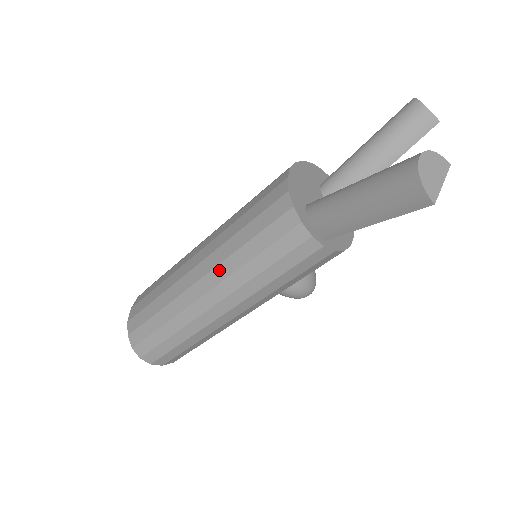
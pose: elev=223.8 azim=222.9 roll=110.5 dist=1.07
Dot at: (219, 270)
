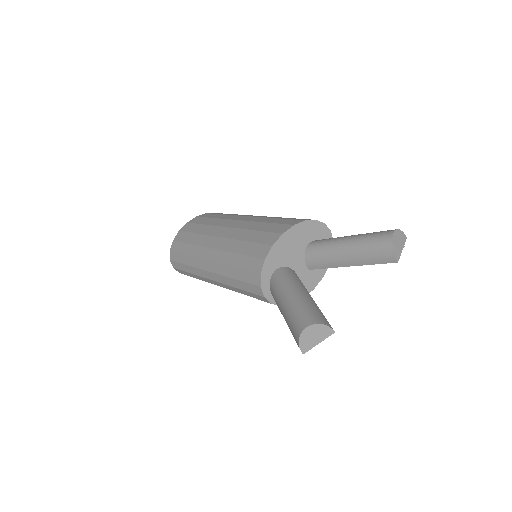
Dot at: (218, 266)
